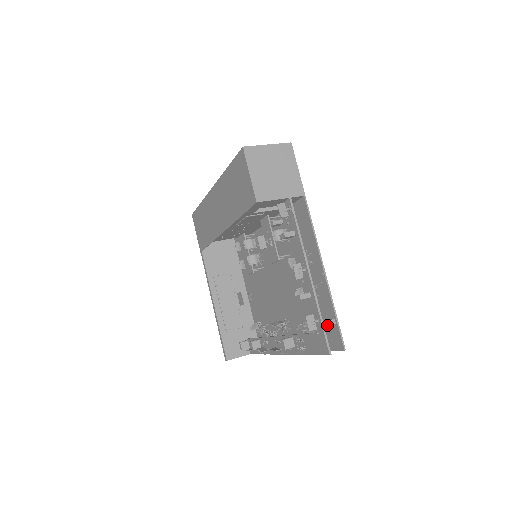
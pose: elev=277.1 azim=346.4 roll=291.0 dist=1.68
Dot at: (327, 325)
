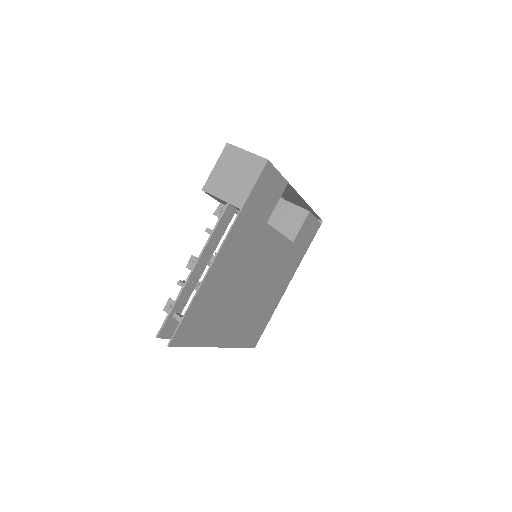
Dot at: (174, 317)
